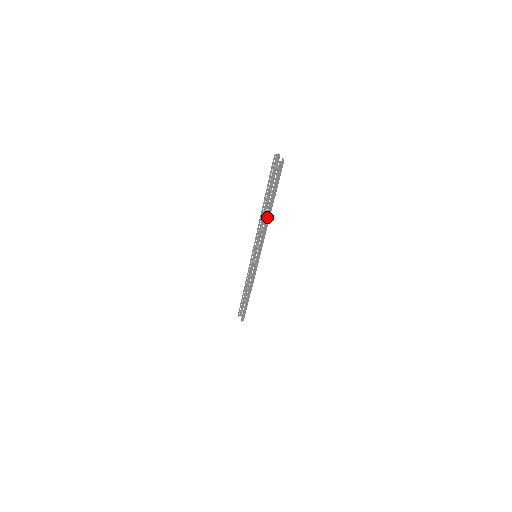
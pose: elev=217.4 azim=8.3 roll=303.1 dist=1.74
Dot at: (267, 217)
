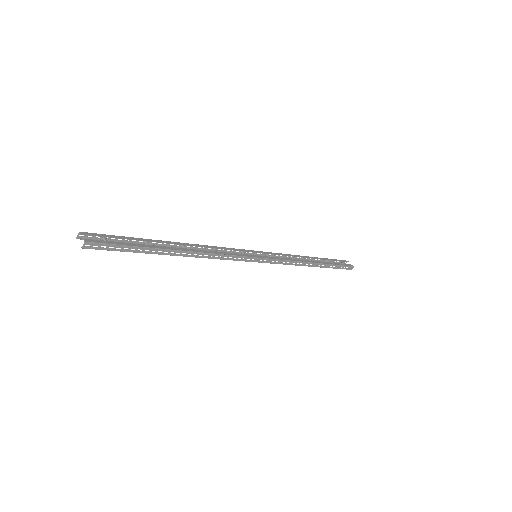
Dot at: (187, 255)
